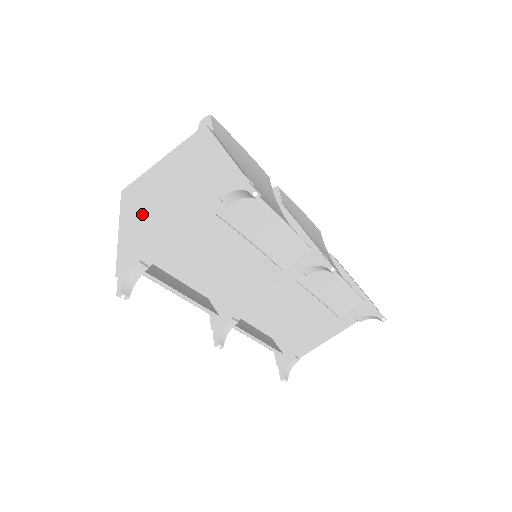
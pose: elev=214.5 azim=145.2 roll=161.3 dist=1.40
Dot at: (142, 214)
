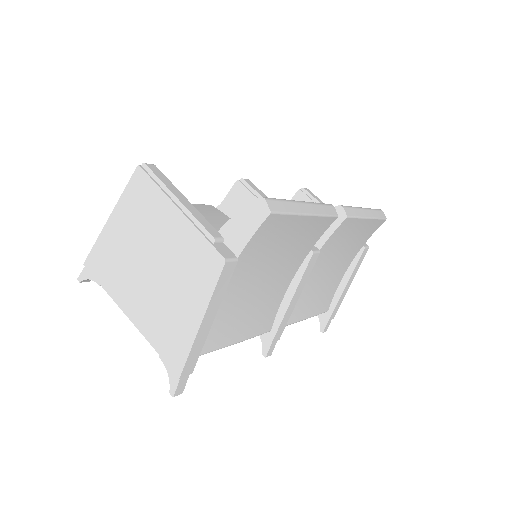
Dot at: (126, 244)
